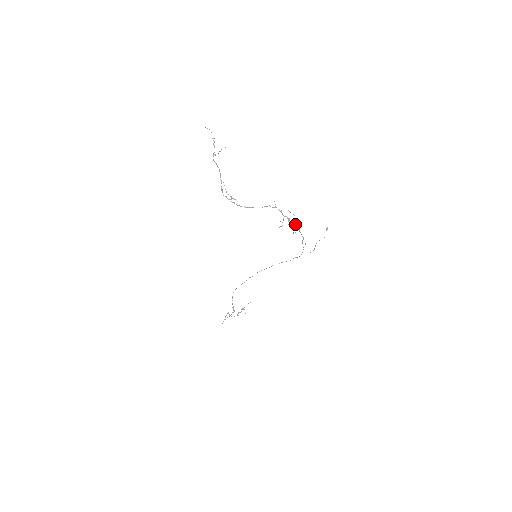
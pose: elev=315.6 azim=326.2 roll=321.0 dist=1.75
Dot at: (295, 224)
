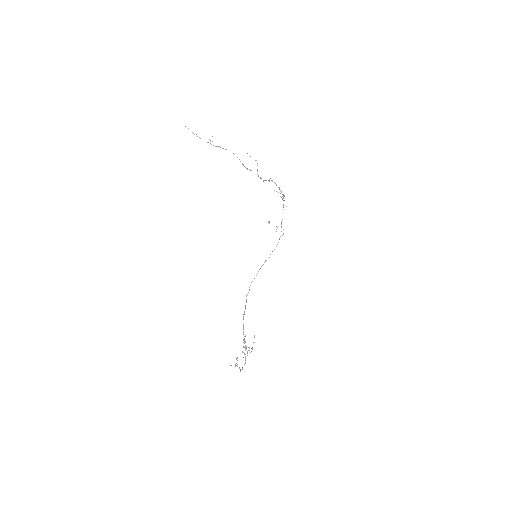
Dot at: occluded
